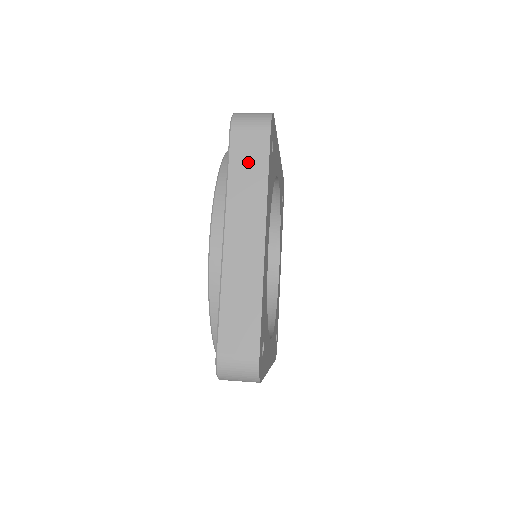
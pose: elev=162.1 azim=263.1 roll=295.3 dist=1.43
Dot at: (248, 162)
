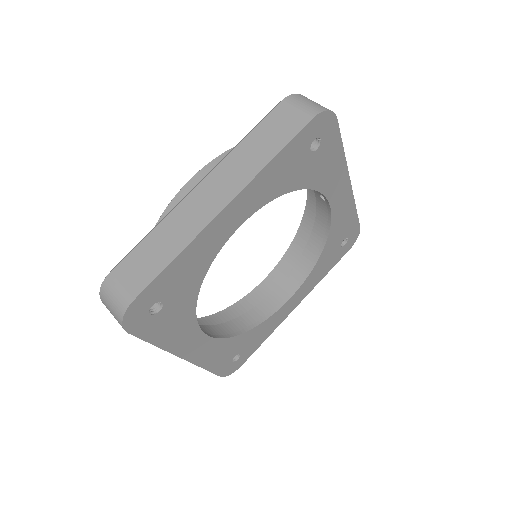
Dot at: (270, 135)
